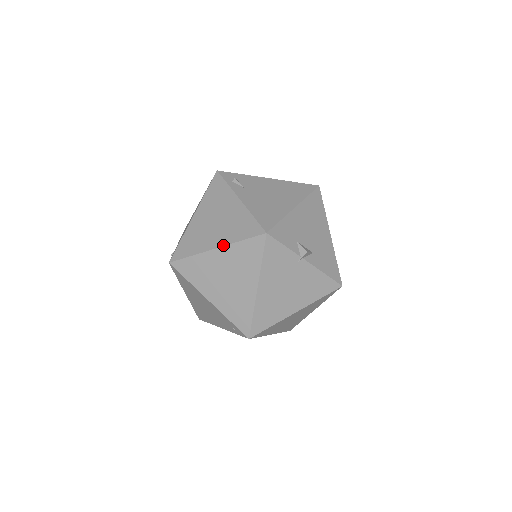
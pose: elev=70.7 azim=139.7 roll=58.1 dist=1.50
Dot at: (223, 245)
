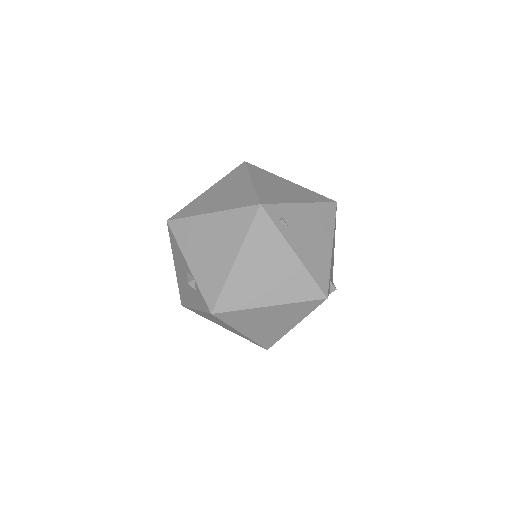
Dot at: (280, 304)
